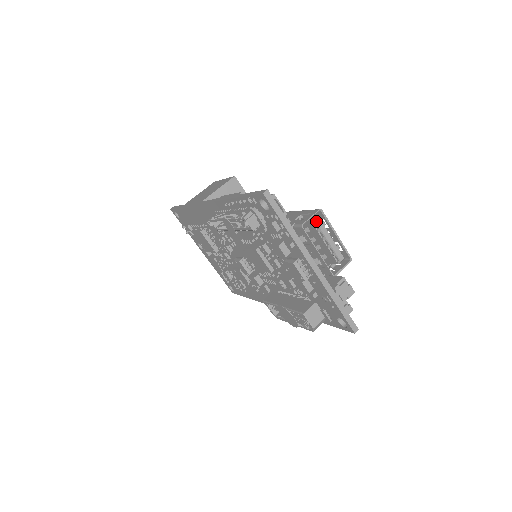
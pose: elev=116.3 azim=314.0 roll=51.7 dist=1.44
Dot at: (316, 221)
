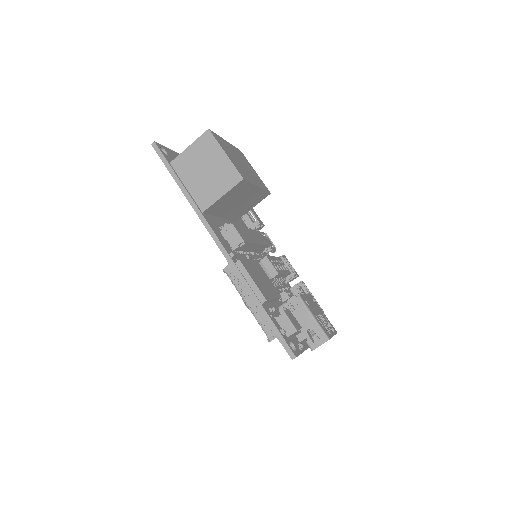
Dot at: (323, 343)
